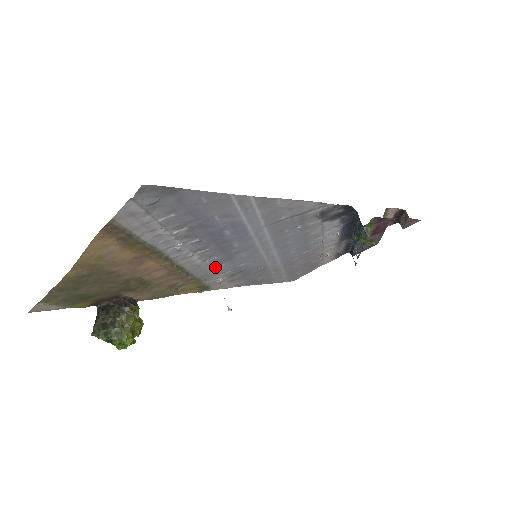
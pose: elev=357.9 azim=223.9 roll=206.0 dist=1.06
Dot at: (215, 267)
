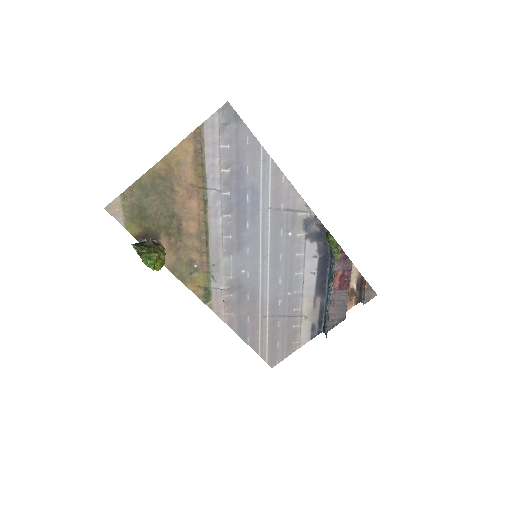
Dot at: (225, 257)
